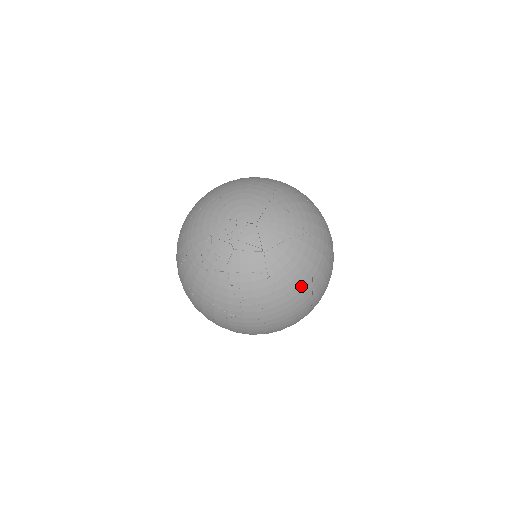
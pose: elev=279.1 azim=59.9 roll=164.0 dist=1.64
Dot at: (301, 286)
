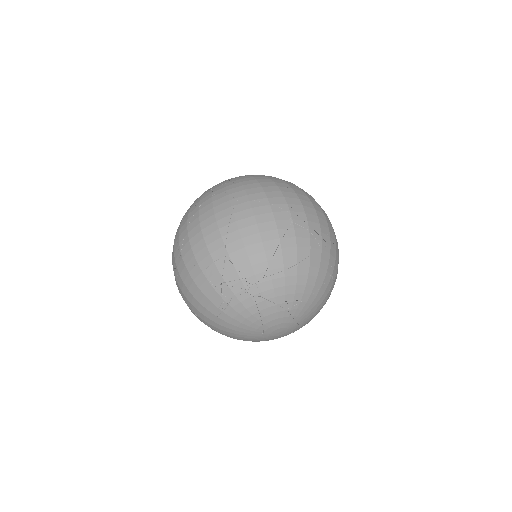
Dot at: (272, 179)
